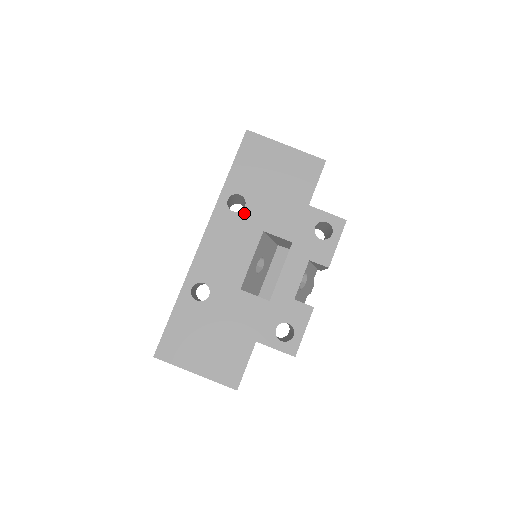
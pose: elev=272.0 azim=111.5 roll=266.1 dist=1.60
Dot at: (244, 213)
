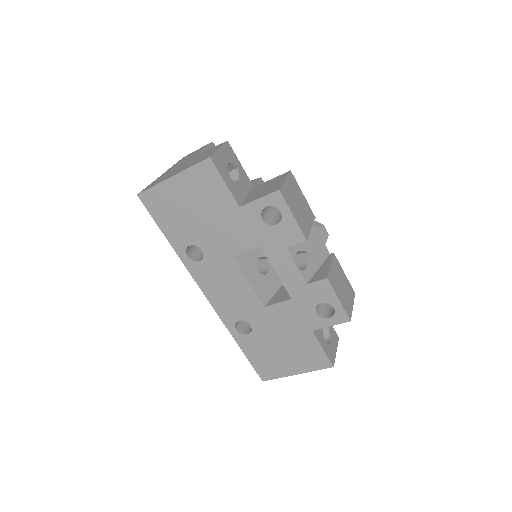
Dot at: (207, 256)
